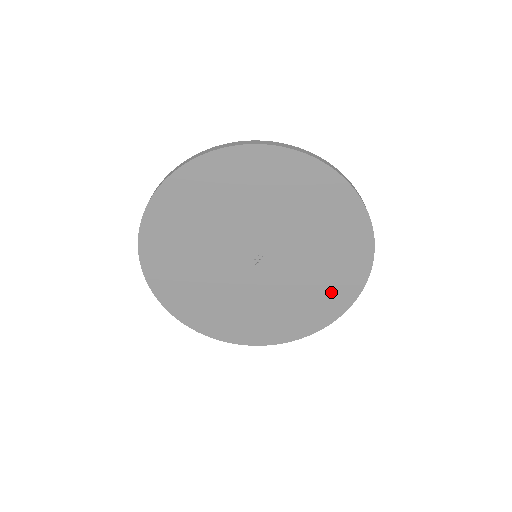
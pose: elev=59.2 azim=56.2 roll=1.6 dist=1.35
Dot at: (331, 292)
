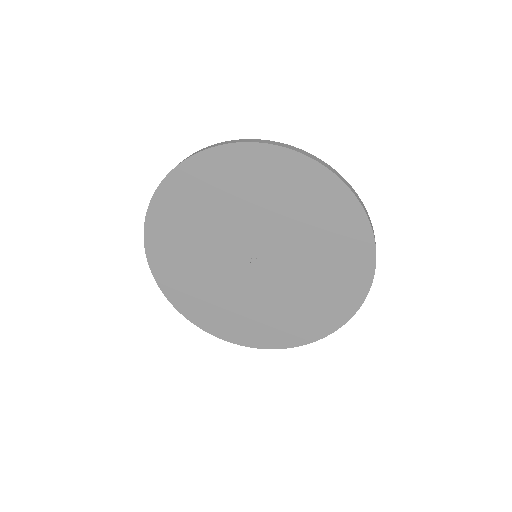
Dot at: (287, 327)
